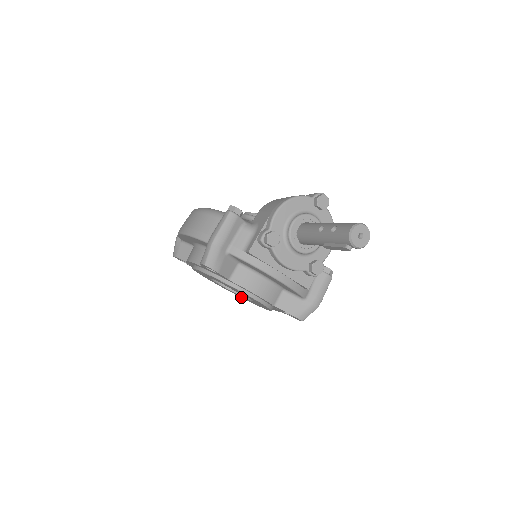
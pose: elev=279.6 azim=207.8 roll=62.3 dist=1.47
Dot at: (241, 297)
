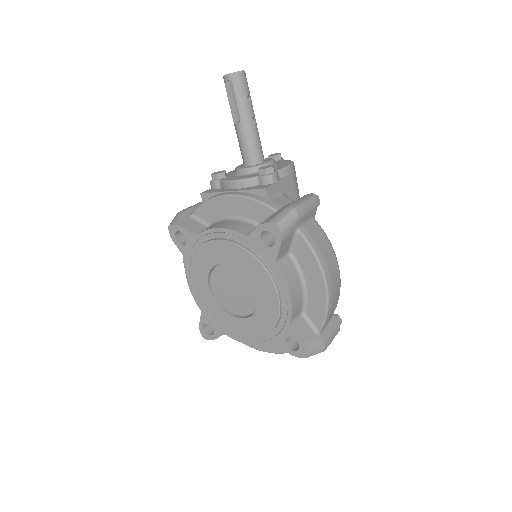
Dot at: (268, 330)
